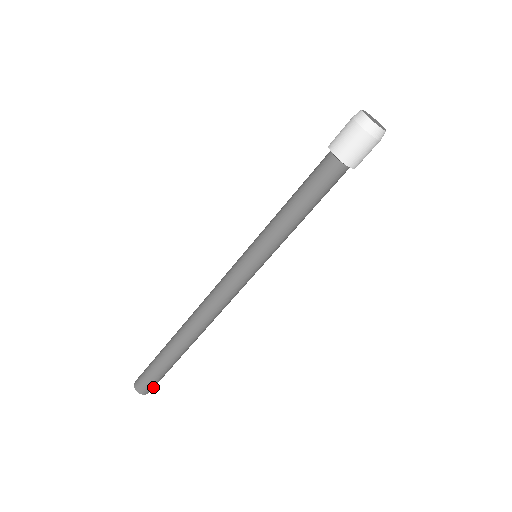
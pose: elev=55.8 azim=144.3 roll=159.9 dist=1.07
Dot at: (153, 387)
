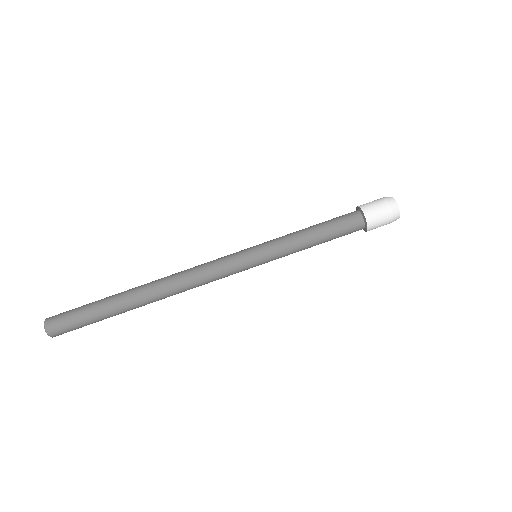
Dot at: (60, 329)
